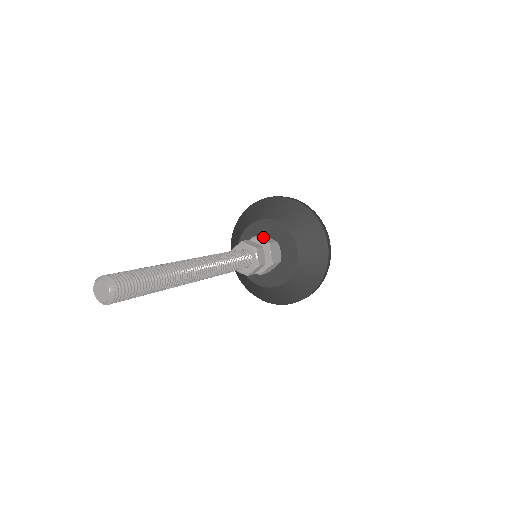
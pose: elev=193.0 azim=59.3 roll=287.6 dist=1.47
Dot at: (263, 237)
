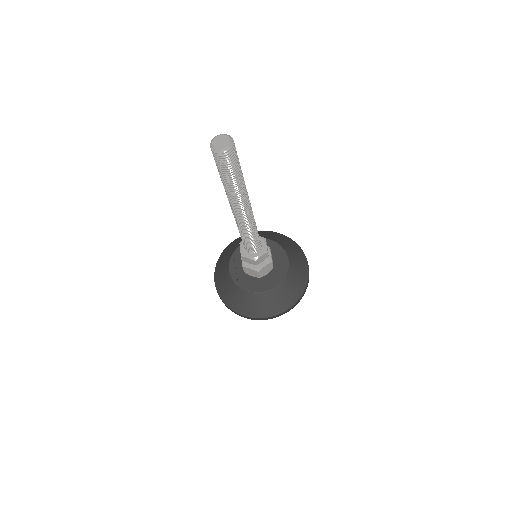
Dot at: occluded
